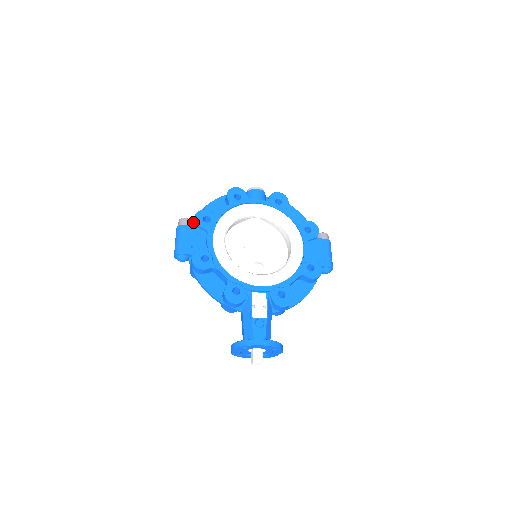
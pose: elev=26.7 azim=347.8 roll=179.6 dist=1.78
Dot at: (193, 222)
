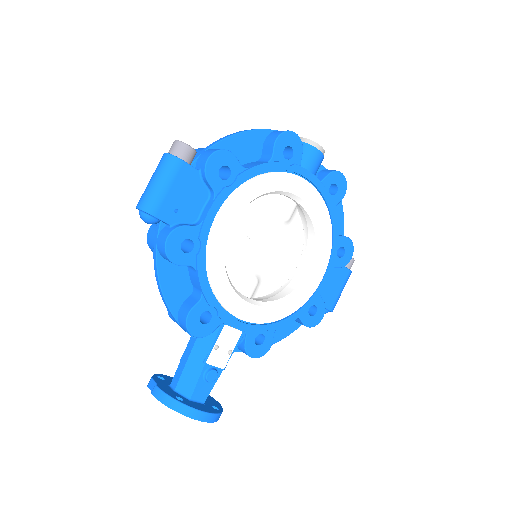
Dot at: (199, 158)
